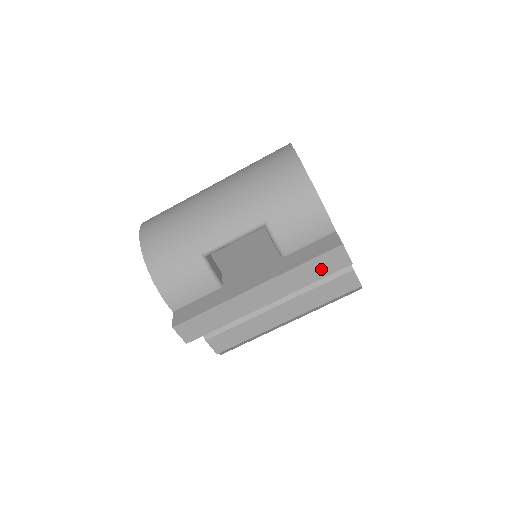
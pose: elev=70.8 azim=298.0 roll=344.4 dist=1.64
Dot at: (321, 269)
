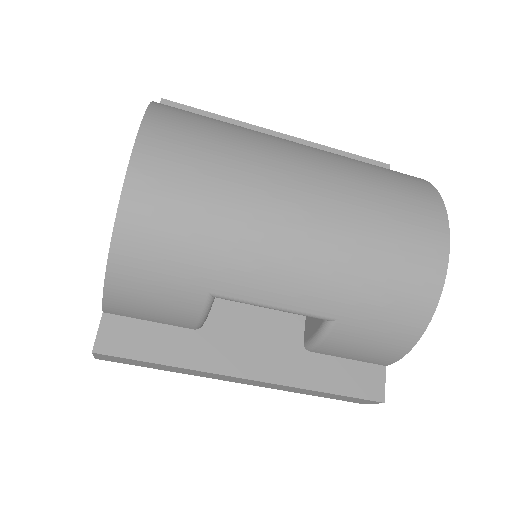
Dot at: (334, 397)
